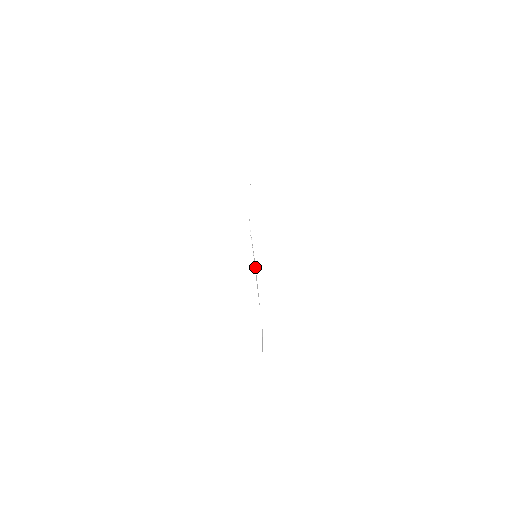
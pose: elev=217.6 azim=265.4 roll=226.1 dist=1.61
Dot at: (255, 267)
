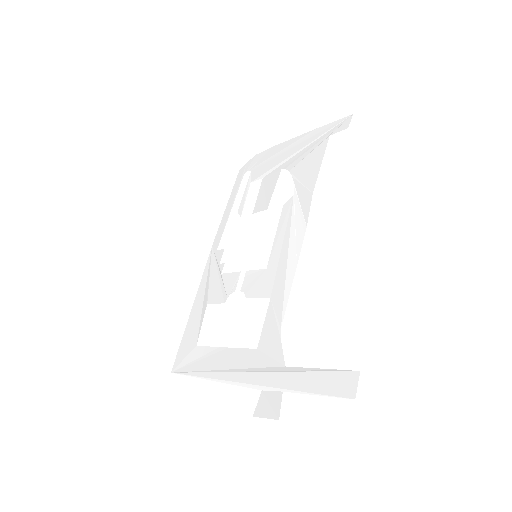
Dot at: (300, 234)
